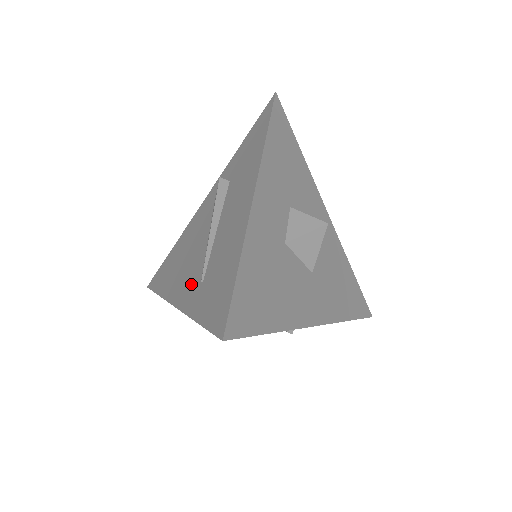
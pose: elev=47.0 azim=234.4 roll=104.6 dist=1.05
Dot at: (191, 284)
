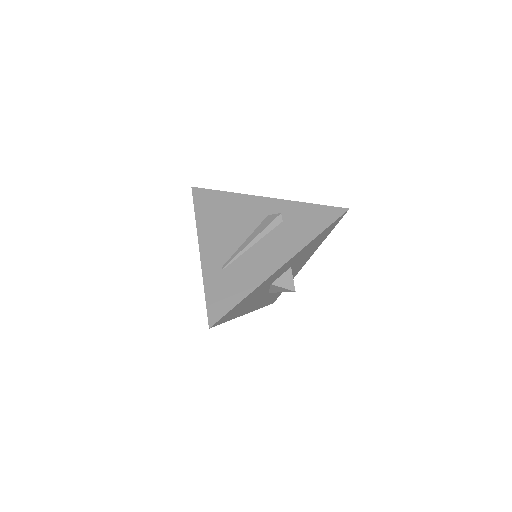
Dot at: (217, 256)
